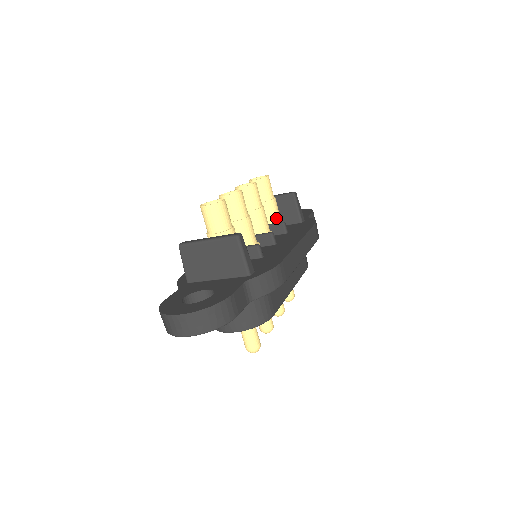
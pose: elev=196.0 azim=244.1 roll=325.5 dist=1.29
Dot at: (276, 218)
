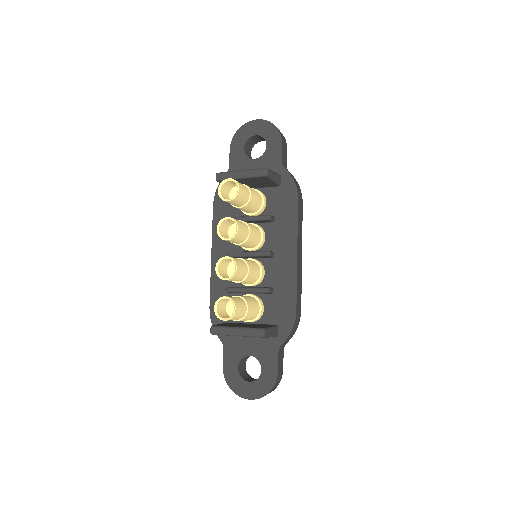
Dot at: (257, 205)
